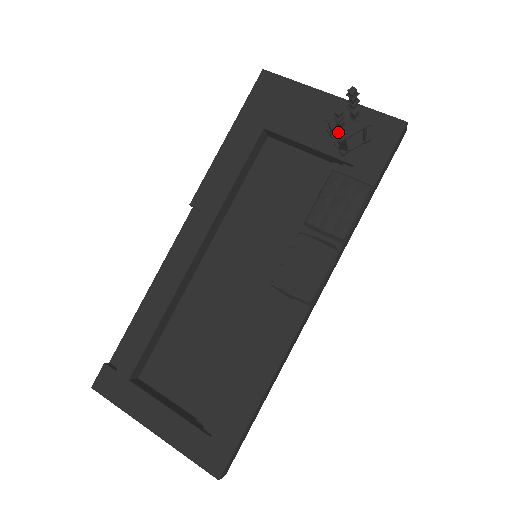
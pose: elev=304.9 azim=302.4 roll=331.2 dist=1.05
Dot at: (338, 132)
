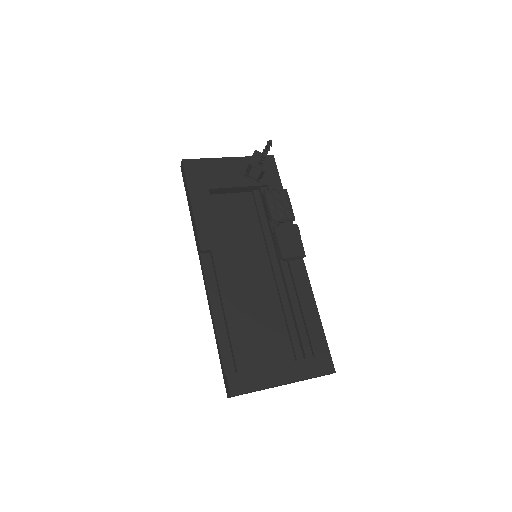
Dot at: (261, 168)
